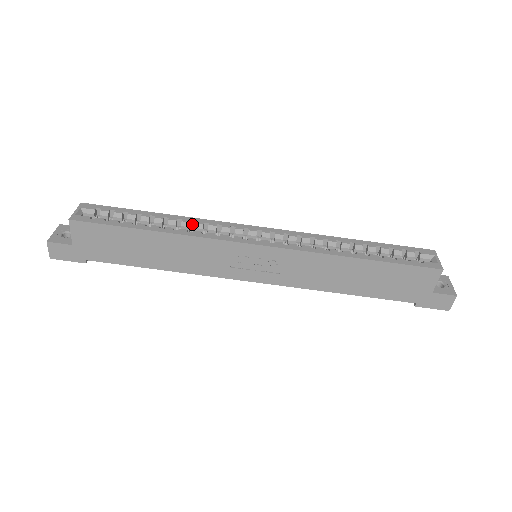
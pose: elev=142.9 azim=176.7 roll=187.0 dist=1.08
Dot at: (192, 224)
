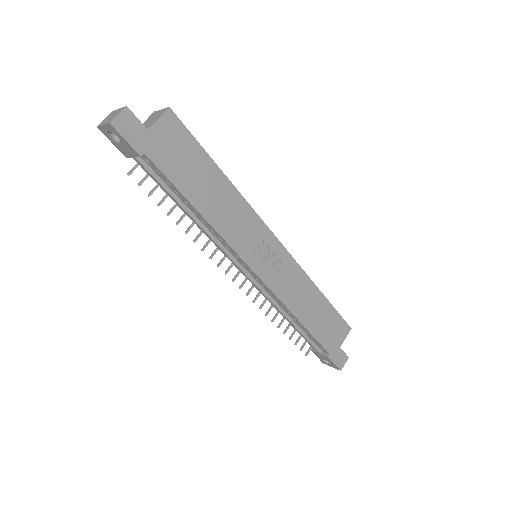
Dot at: occluded
